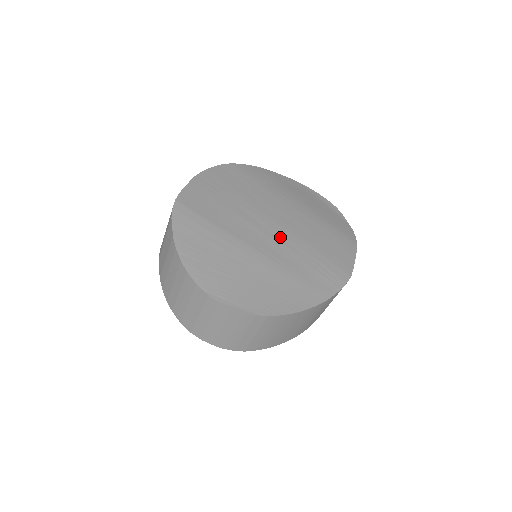
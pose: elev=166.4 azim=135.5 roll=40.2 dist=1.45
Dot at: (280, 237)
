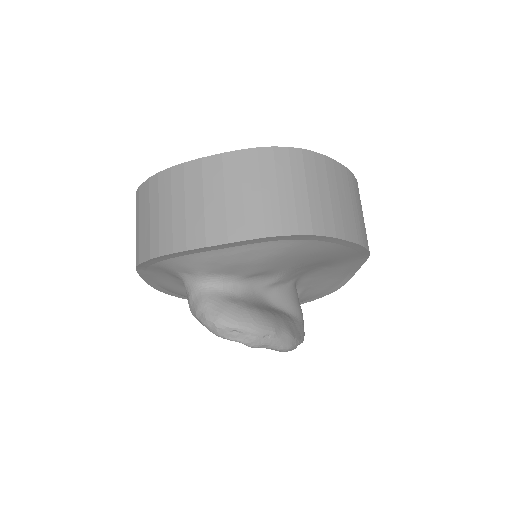
Dot at: occluded
